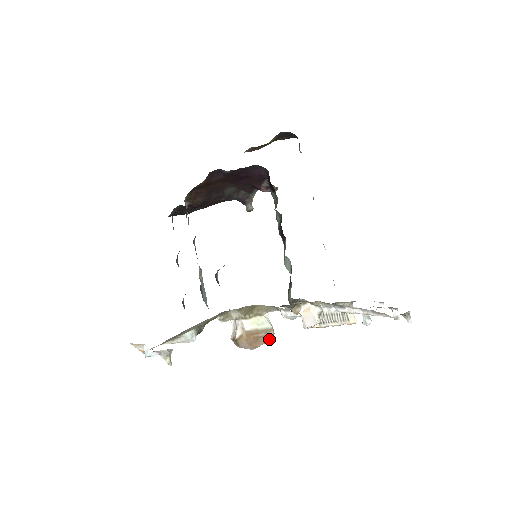
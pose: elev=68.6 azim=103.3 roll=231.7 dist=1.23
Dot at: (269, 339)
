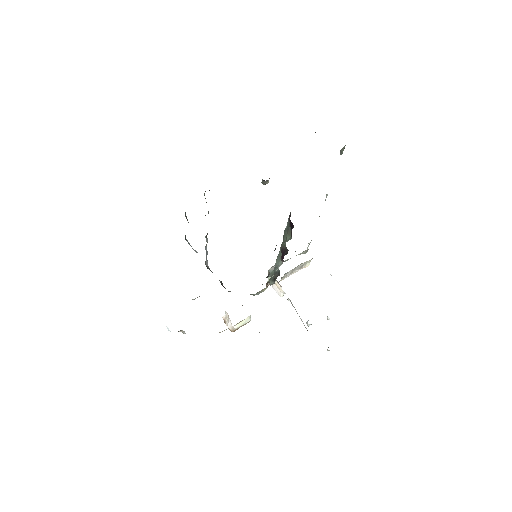
Dot at: occluded
